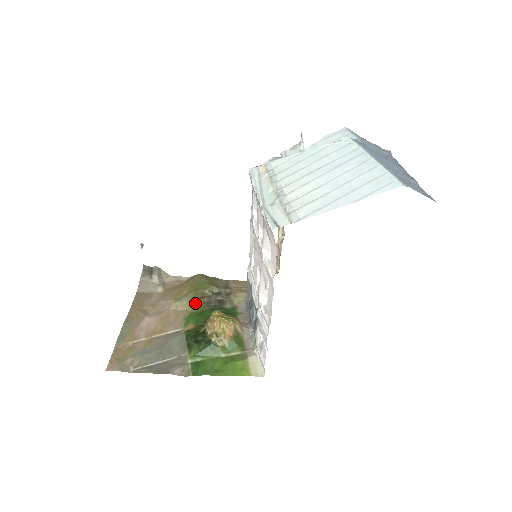
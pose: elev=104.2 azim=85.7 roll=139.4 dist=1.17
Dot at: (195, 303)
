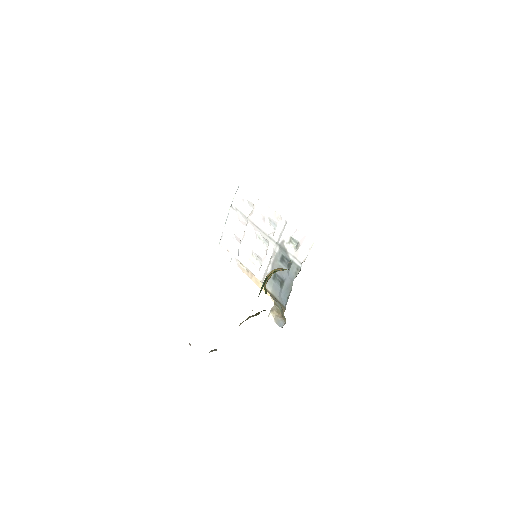
Dot at: (253, 316)
